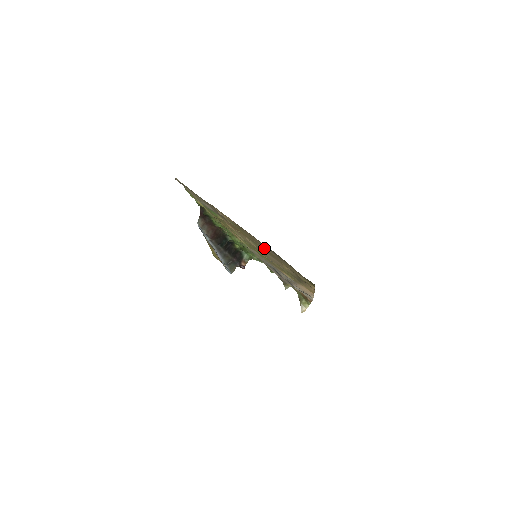
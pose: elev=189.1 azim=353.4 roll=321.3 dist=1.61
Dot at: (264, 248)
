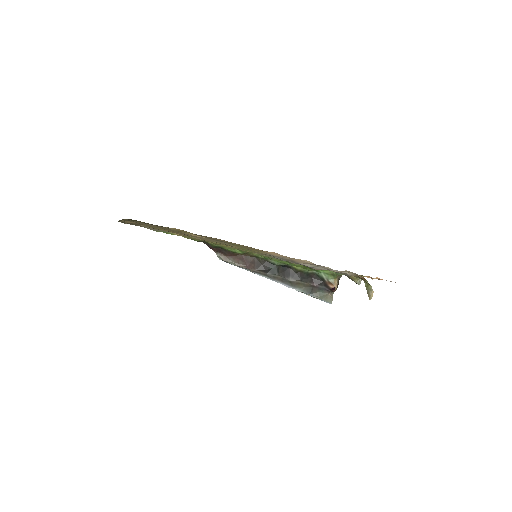
Dot at: occluded
